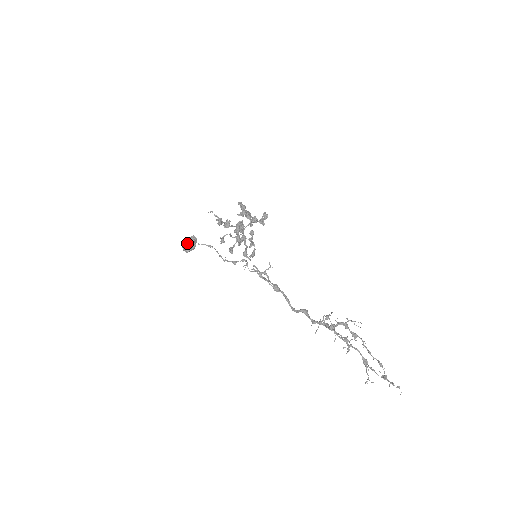
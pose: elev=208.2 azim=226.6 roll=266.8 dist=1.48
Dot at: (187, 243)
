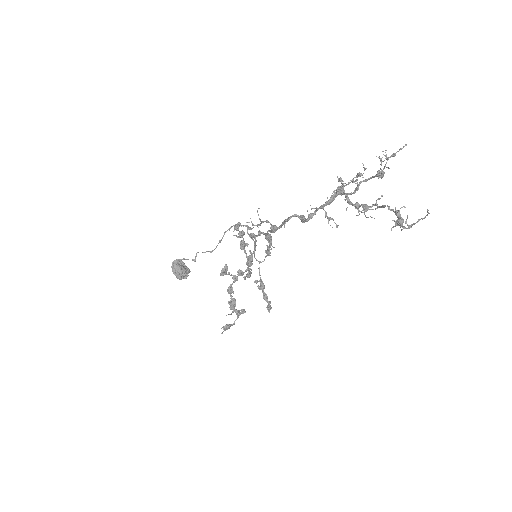
Dot at: (182, 261)
